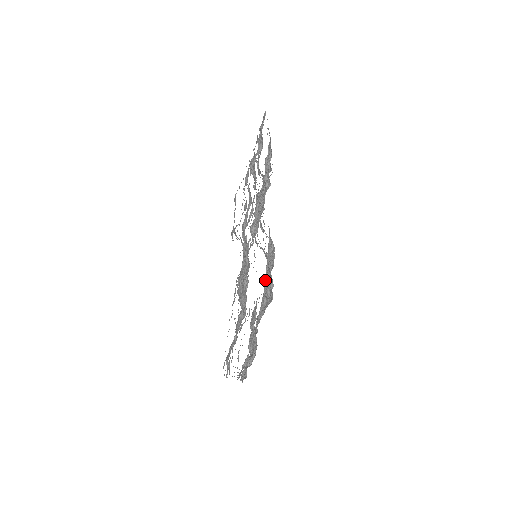
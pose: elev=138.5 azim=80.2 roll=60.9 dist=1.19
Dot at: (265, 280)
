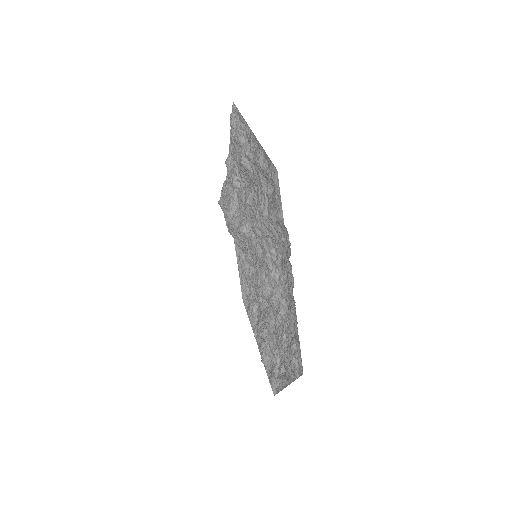
Dot at: occluded
